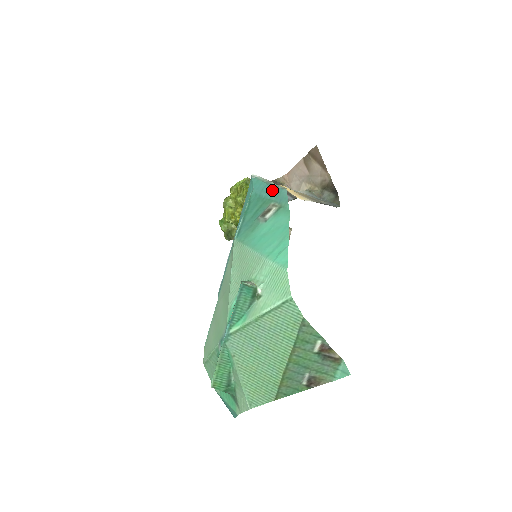
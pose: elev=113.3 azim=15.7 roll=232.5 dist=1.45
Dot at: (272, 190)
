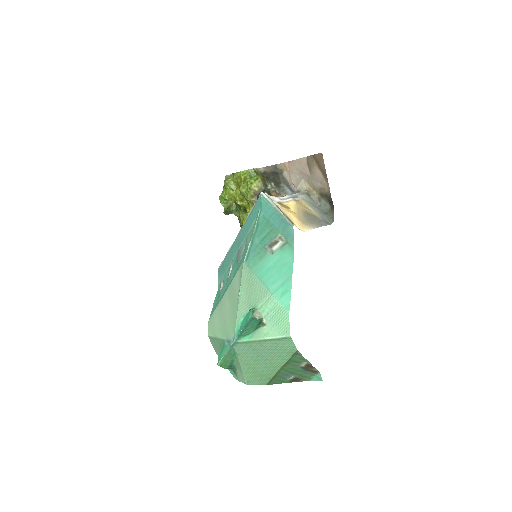
Dot at: (280, 221)
